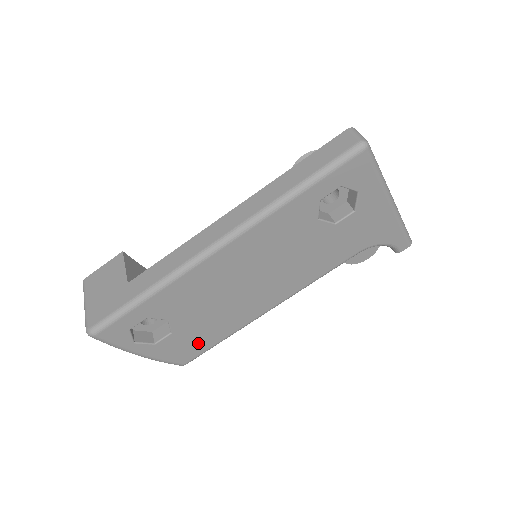
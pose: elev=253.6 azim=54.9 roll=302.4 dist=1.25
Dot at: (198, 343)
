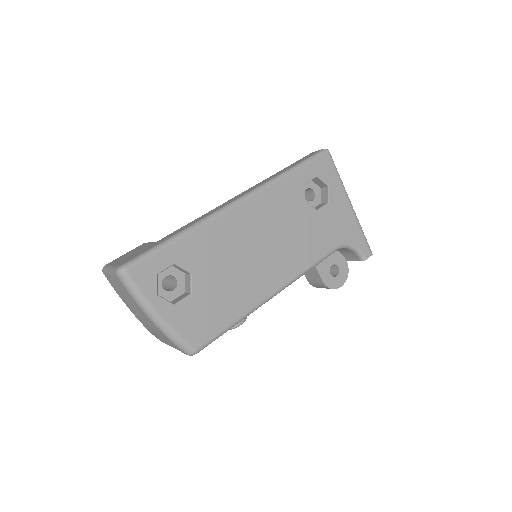
Dot at: (212, 319)
